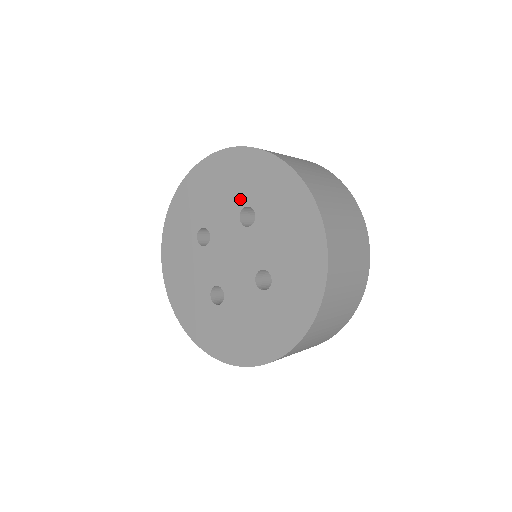
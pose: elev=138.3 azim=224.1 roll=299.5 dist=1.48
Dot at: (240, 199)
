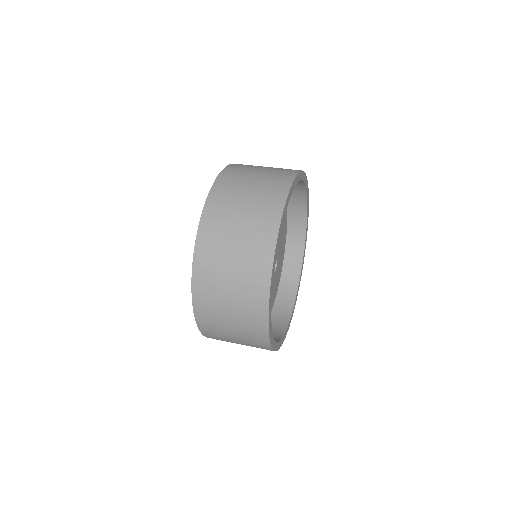
Dot at: occluded
